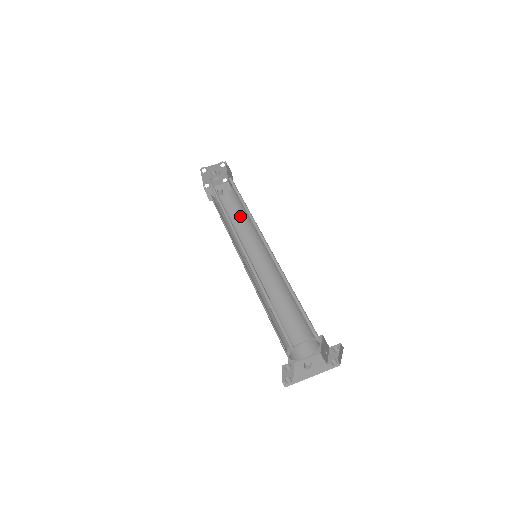
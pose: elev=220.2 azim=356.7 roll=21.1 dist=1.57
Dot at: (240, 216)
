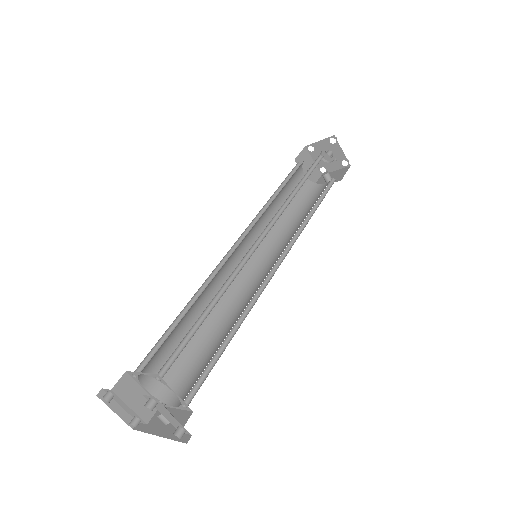
Dot at: occluded
